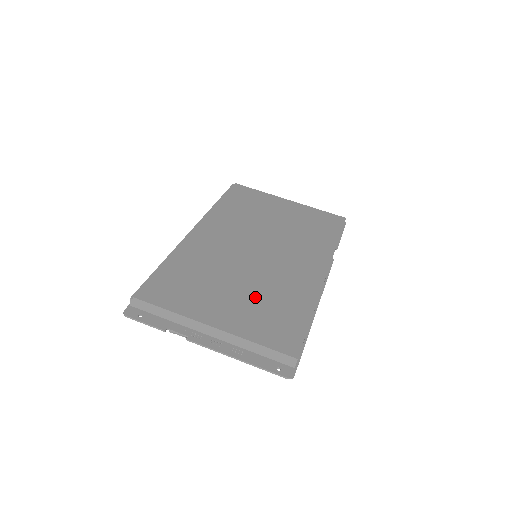
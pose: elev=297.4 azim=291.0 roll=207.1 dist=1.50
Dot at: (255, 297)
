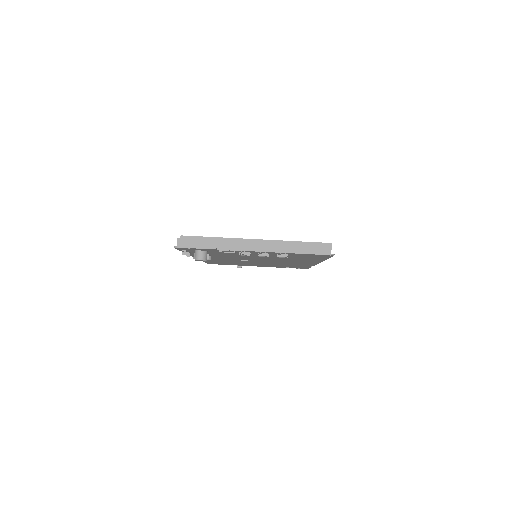
Dot at: occluded
